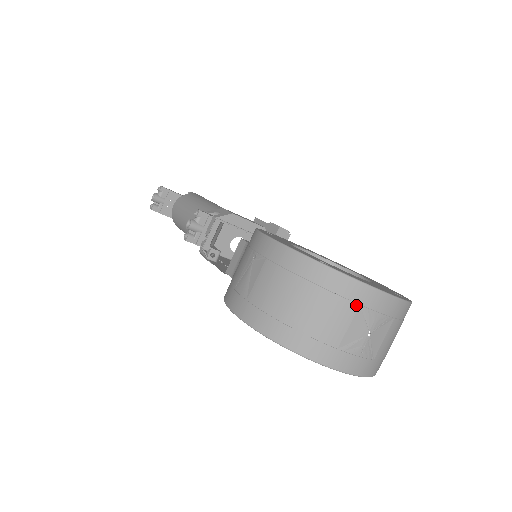
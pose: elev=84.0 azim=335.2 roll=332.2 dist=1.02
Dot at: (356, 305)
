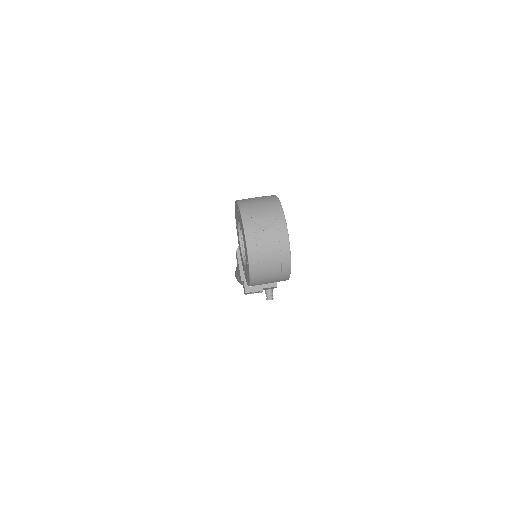
Dot at: (274, 216)
